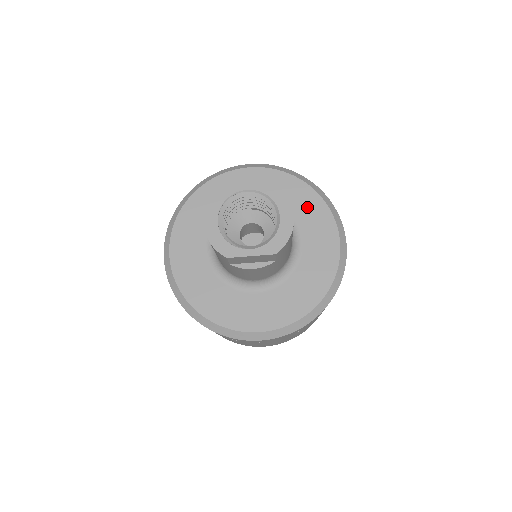
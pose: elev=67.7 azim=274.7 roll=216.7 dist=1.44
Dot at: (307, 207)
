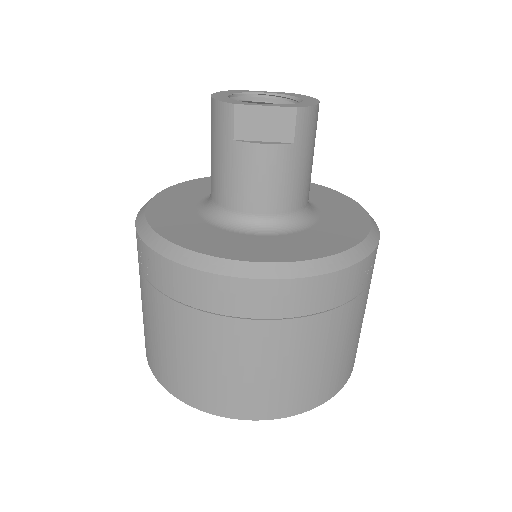
Dot at: (325, 196)
